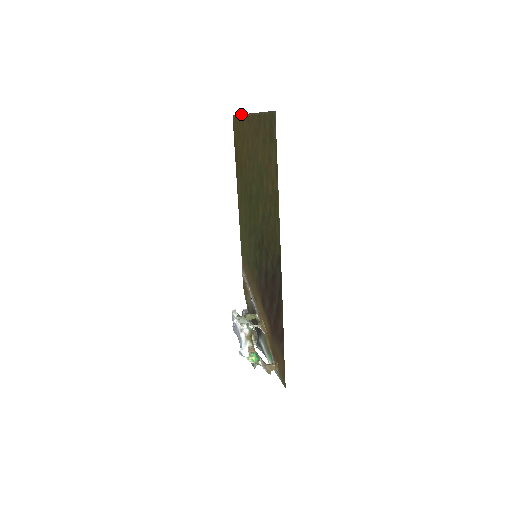
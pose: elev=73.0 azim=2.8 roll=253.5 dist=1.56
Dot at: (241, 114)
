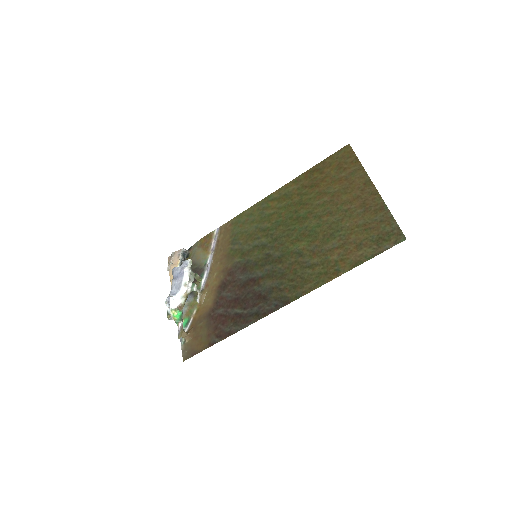
Dot at: occluded
